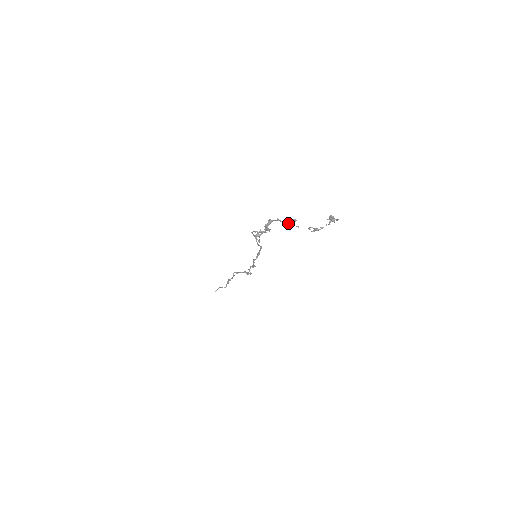
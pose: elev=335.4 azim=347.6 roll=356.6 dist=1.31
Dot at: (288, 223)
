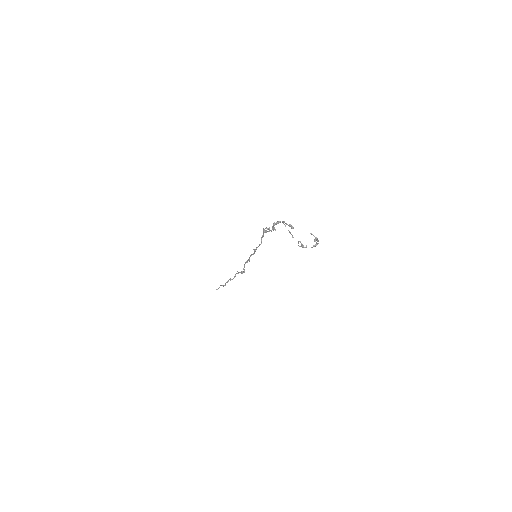
Dot at: occluded
